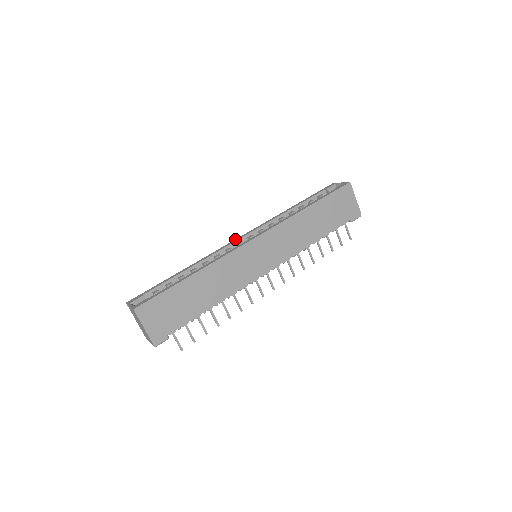
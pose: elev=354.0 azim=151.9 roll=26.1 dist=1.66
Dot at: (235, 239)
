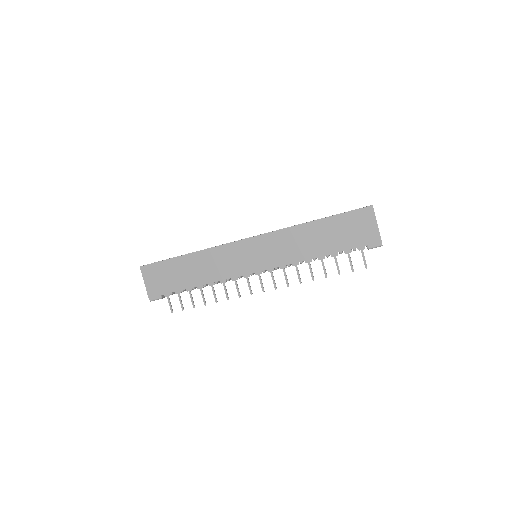
Dot at: occluded
